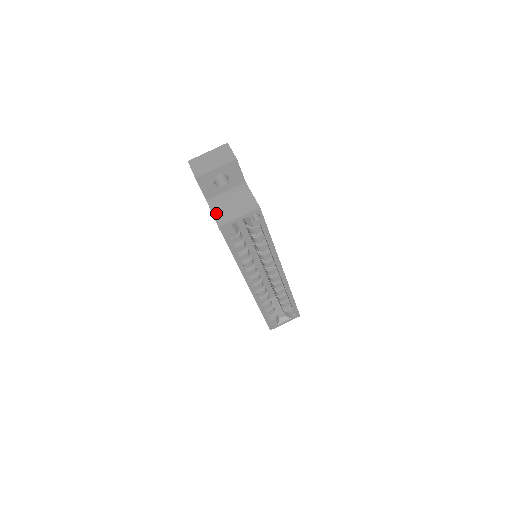
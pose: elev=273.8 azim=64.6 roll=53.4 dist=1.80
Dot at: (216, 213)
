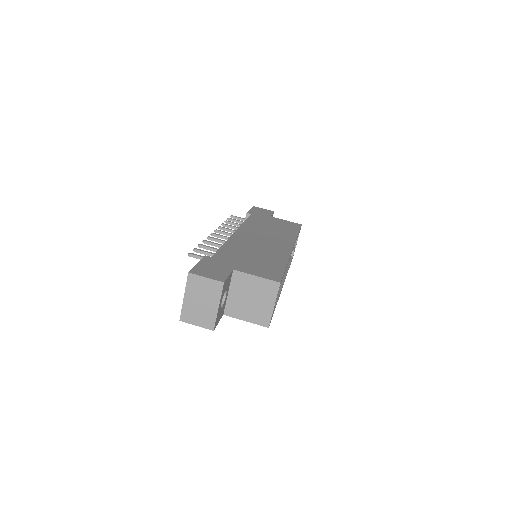
Dot at: (249, 319)
